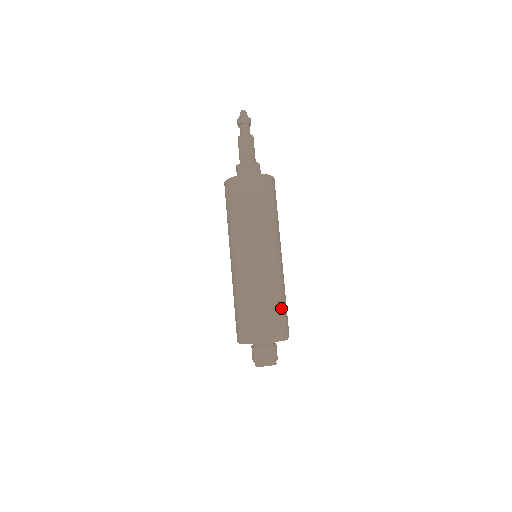
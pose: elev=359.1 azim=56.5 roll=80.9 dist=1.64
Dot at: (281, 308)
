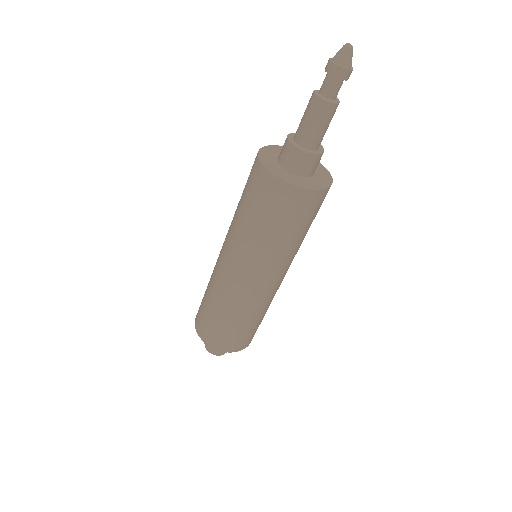
Dot at: occluded
